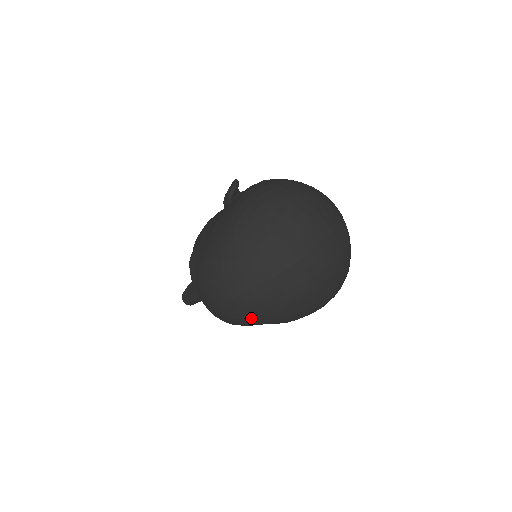
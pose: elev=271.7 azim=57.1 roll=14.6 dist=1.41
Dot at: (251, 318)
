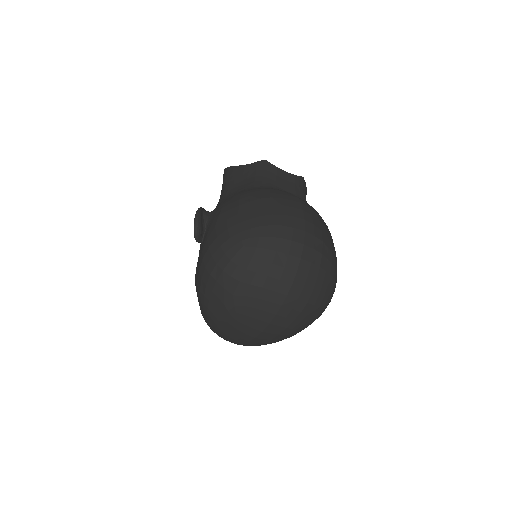
Dot at: occluded
